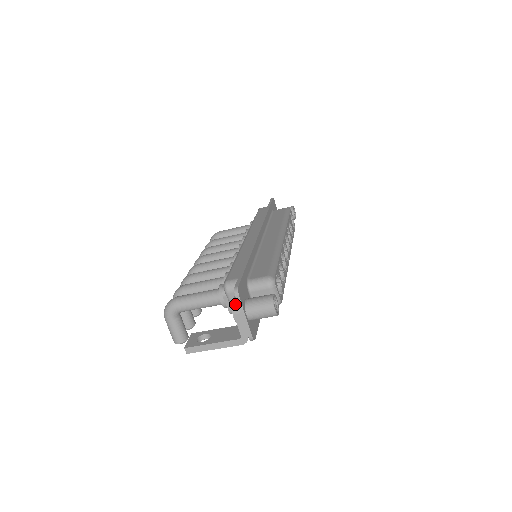
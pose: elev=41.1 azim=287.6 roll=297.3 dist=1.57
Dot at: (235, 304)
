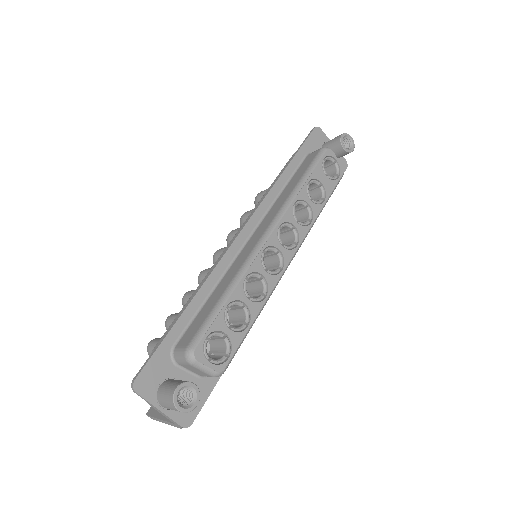
Dot at: (143, 396)
